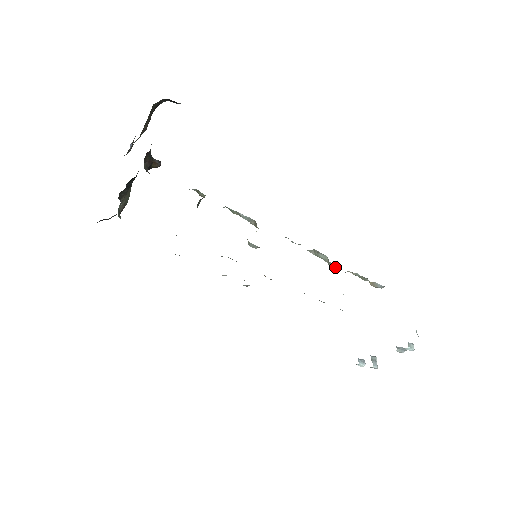
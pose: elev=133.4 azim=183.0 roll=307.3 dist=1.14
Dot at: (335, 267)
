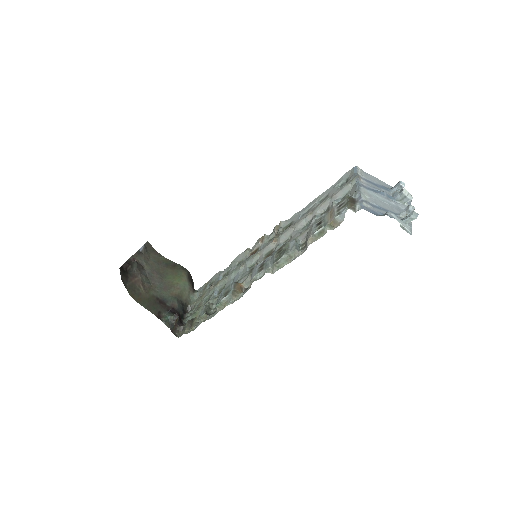
Dot at: (297, 252)
